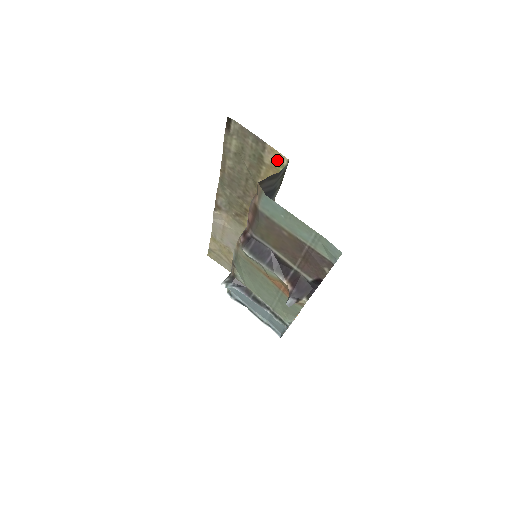
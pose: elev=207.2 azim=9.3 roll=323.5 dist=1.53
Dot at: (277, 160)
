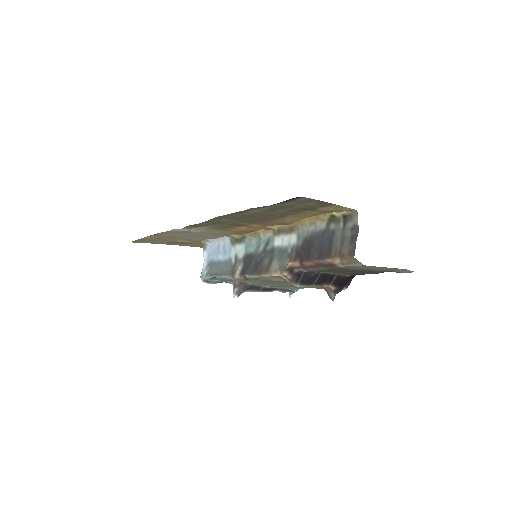
Dot at: (337, 209)
